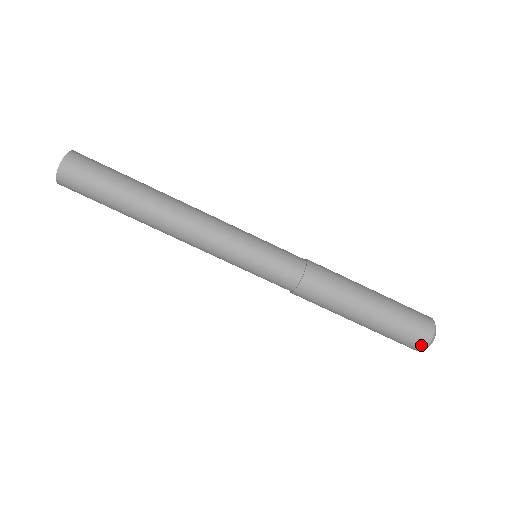
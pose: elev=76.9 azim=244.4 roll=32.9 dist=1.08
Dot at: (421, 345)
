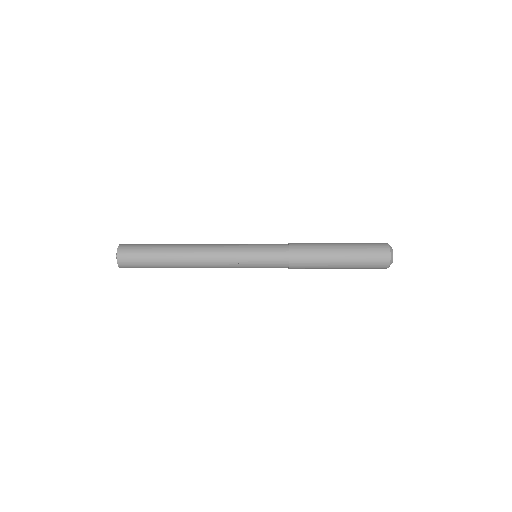
Dot at: (386, 265)
